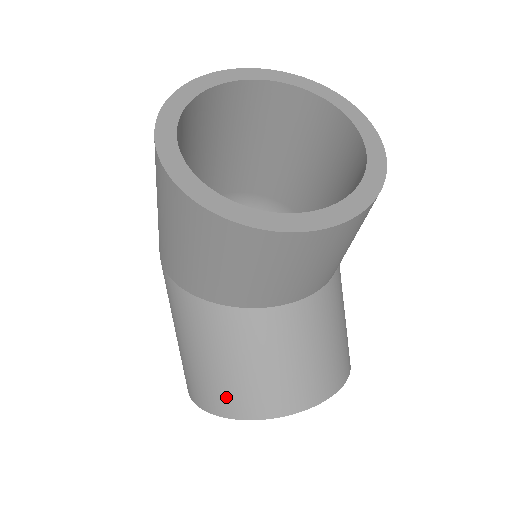
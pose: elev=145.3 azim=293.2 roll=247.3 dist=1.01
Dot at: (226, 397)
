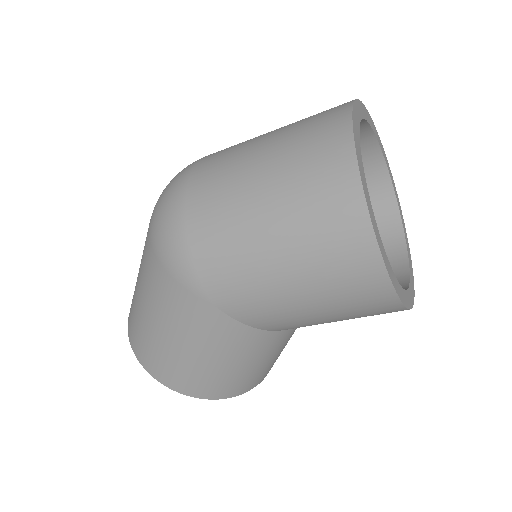
Dot at: (245, 385)
